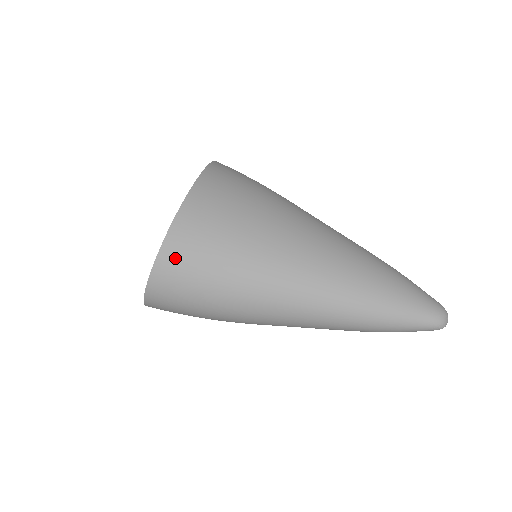
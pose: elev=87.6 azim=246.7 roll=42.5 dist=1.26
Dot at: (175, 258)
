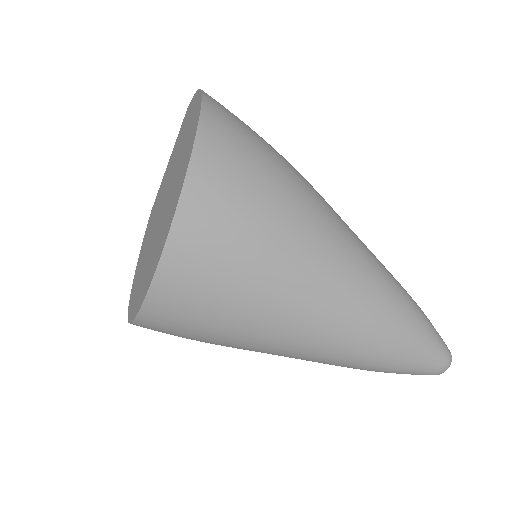
Dot at: (156, 325)
